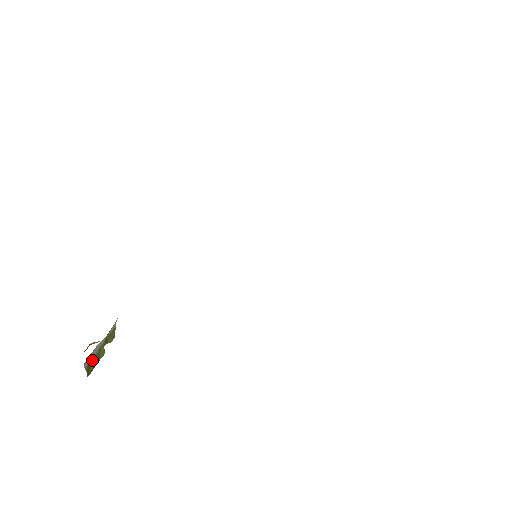
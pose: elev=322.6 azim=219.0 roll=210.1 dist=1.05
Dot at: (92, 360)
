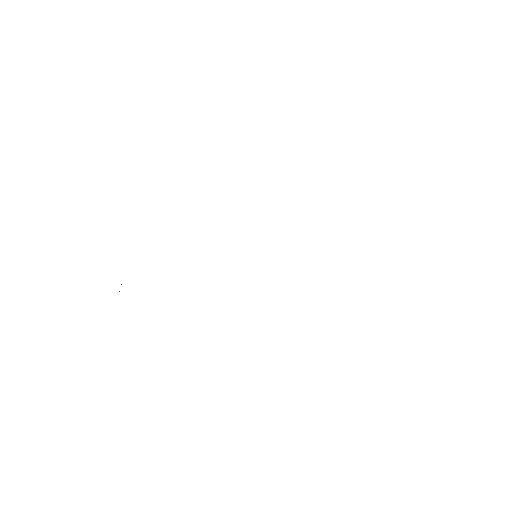
Dot at: occluded
